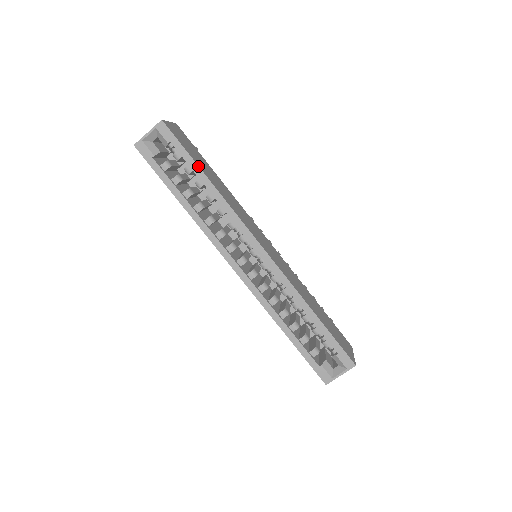
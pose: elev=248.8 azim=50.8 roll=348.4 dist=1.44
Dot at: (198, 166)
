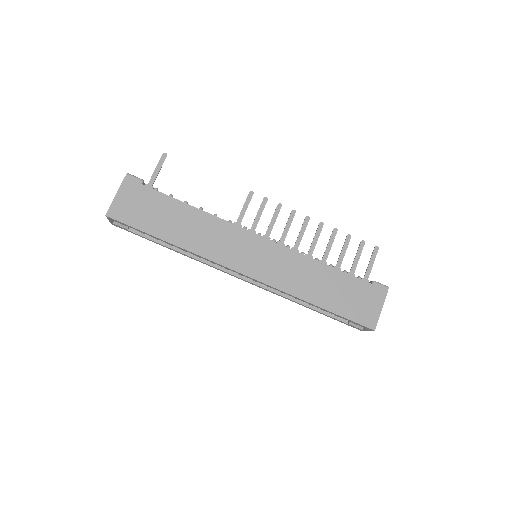
Dot at: (155, 237)
